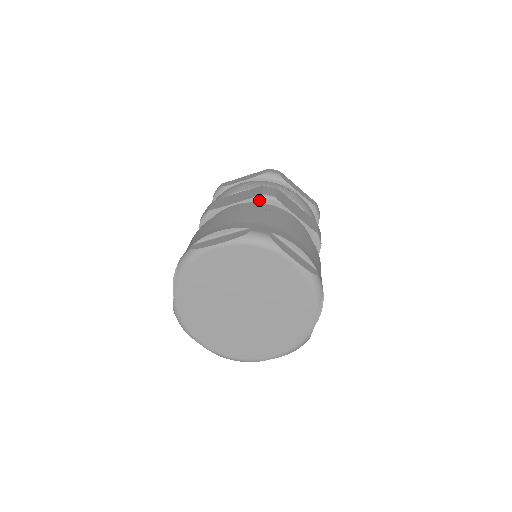
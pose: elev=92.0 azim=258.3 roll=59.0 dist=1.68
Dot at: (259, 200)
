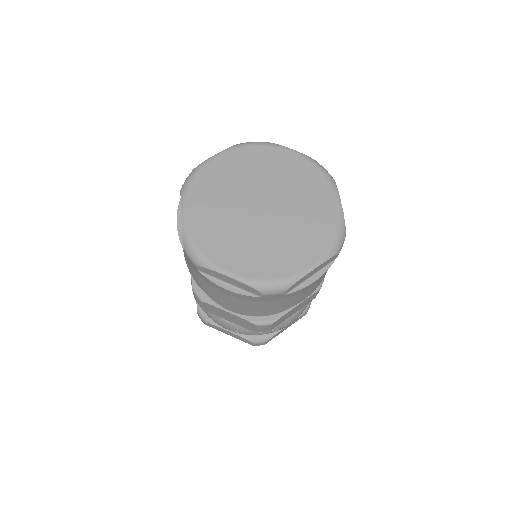
Dot at: occluded
